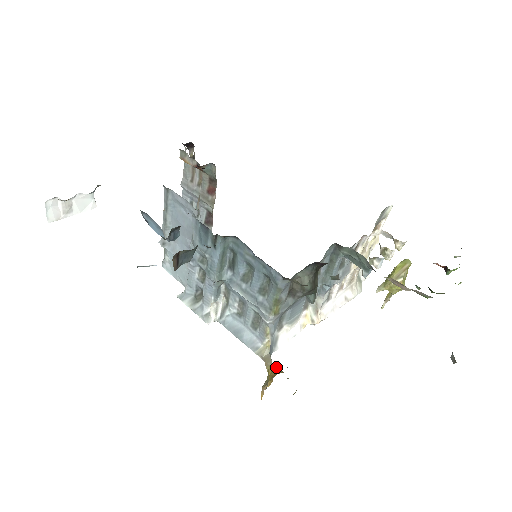
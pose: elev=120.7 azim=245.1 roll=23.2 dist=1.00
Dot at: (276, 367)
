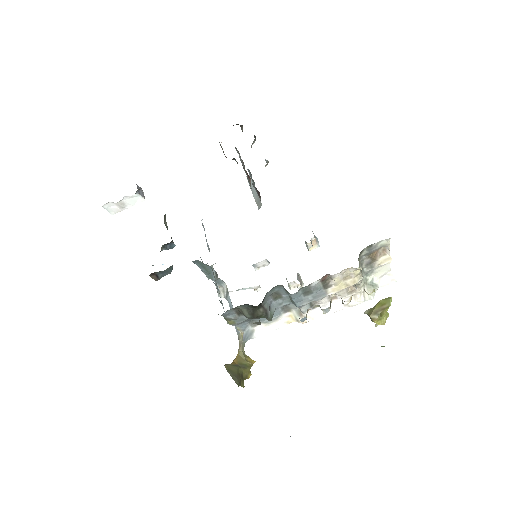
Dot at: (242, 354)
